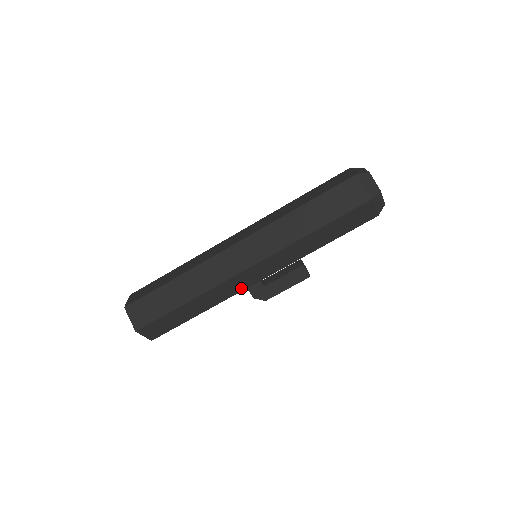
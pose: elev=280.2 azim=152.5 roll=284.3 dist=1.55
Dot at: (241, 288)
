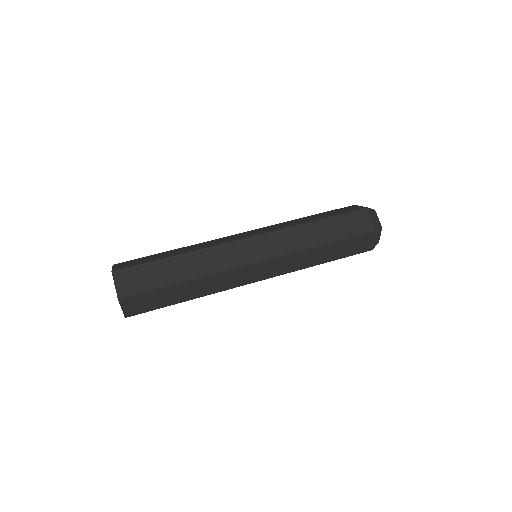
Dot at: occluded
